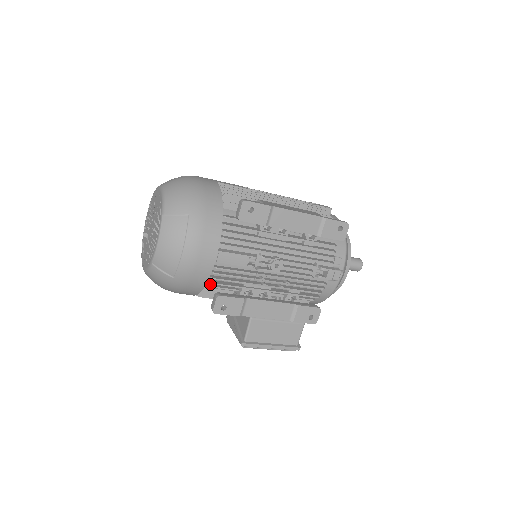
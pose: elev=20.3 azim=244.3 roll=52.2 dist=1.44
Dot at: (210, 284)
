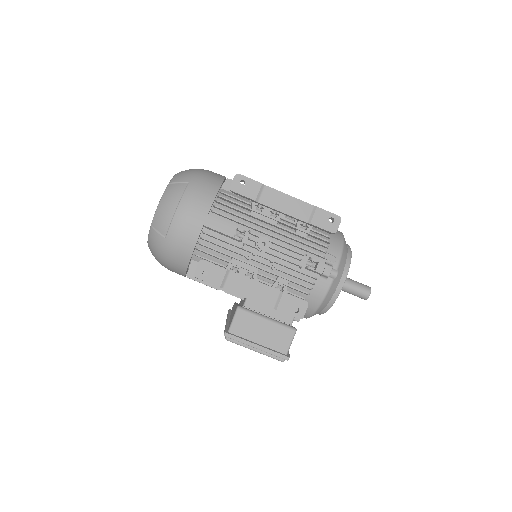
Dot at: (199, 255)
